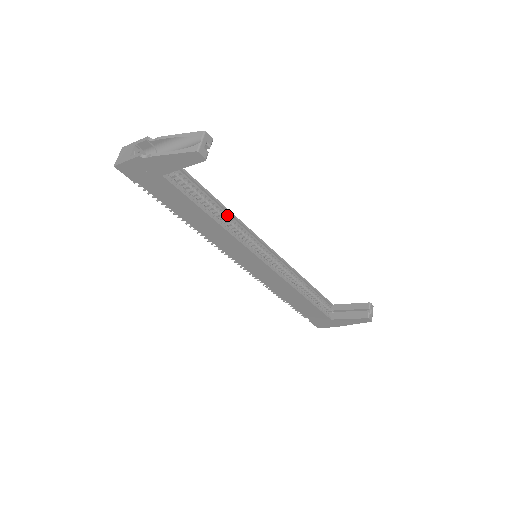
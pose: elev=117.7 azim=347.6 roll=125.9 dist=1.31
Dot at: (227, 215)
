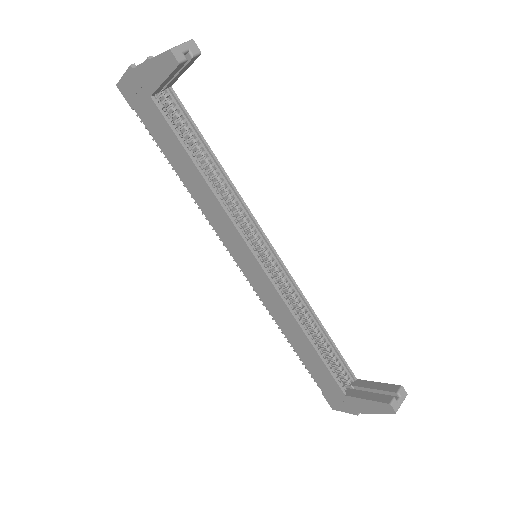
Dot at: (225, 182)
